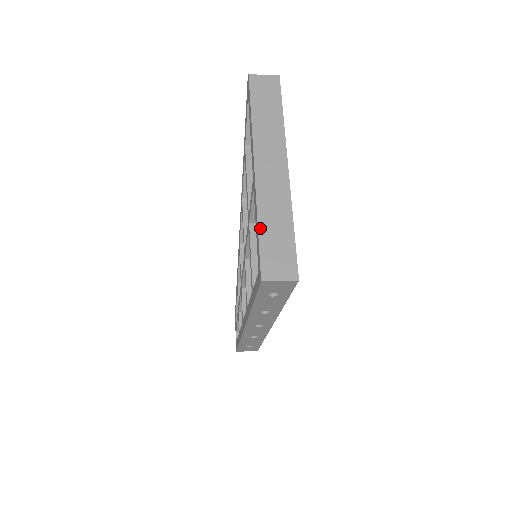
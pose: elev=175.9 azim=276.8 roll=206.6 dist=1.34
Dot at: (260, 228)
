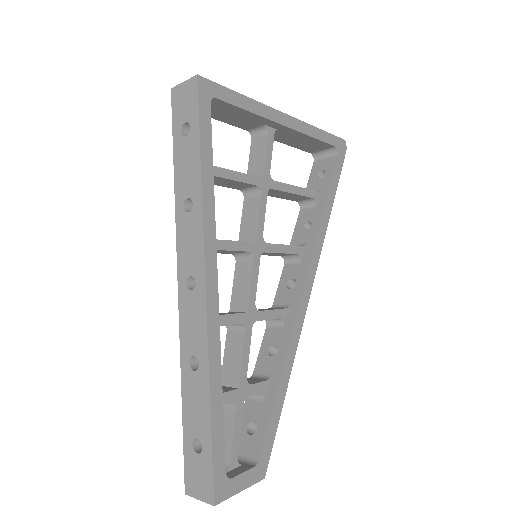
Dot at: occluded
